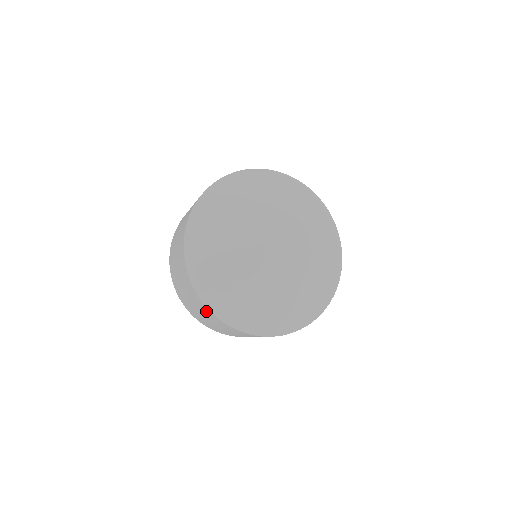
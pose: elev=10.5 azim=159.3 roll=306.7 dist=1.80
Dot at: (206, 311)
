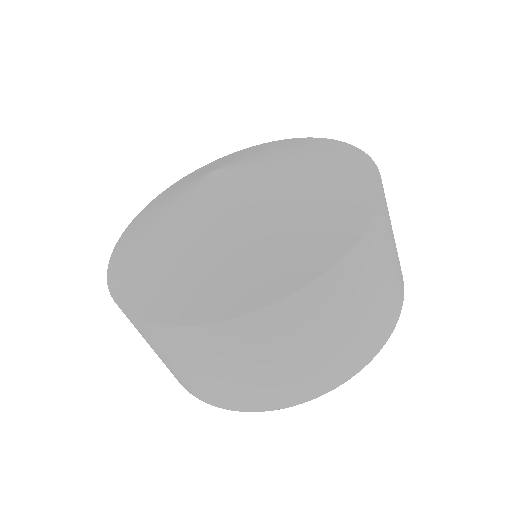
Dot at: (255, 332)
